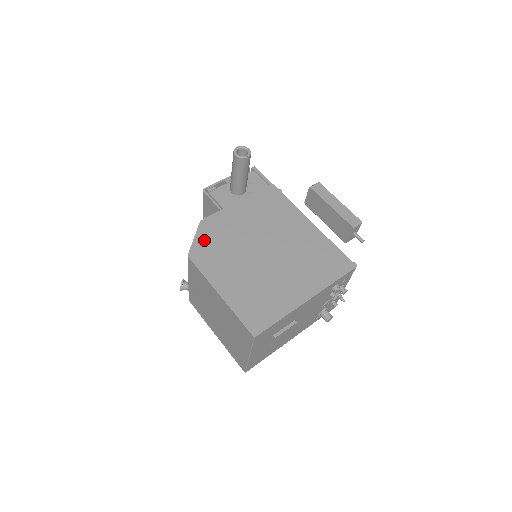
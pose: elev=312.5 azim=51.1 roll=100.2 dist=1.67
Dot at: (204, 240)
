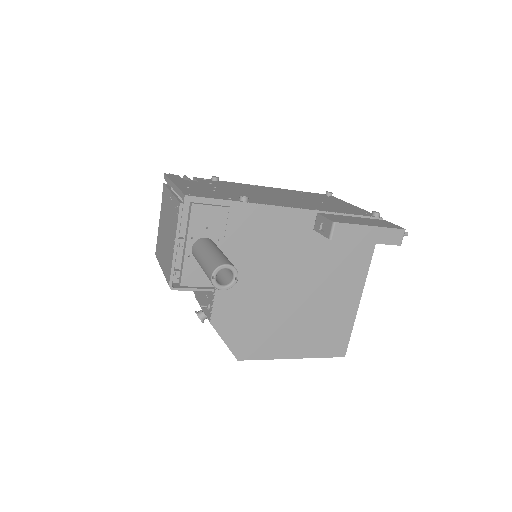
Dot at: (235, 335)
